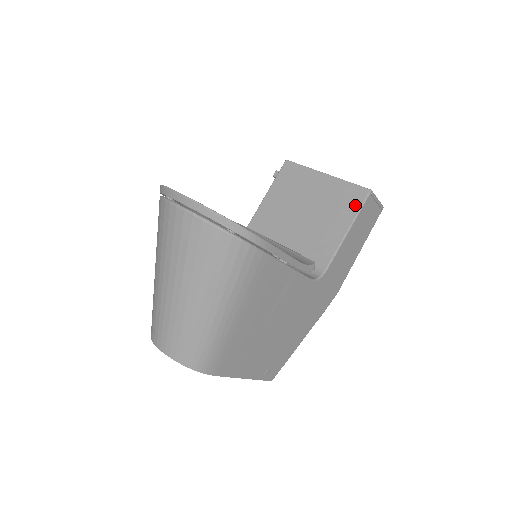
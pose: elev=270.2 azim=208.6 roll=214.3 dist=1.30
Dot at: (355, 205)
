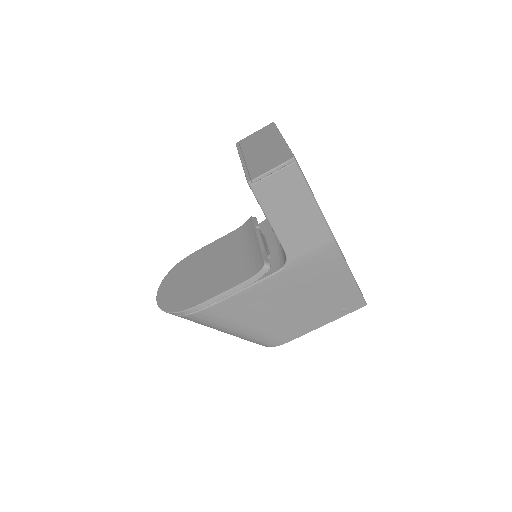
Dot at: occluded
